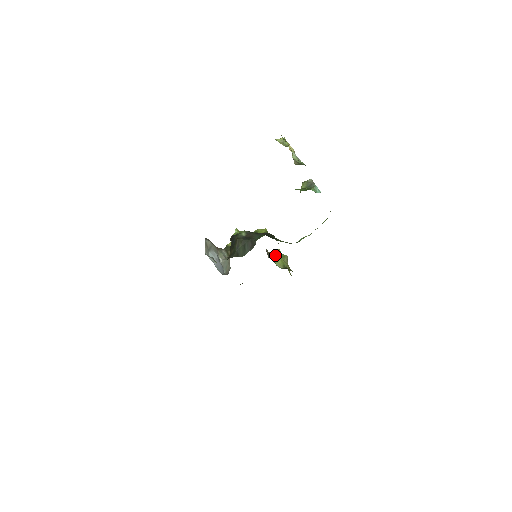
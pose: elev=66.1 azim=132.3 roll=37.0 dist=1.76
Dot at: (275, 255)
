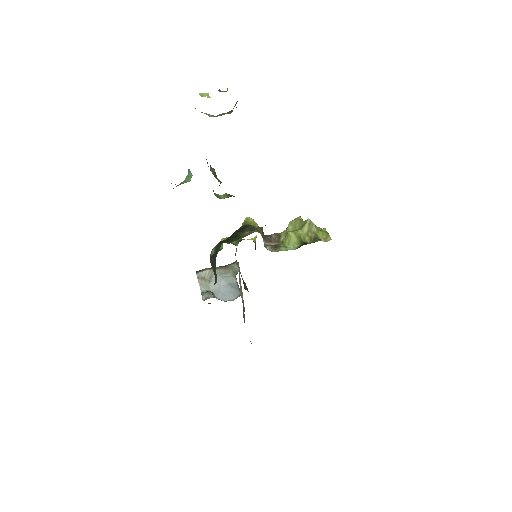
Dot at: (286, 234)
